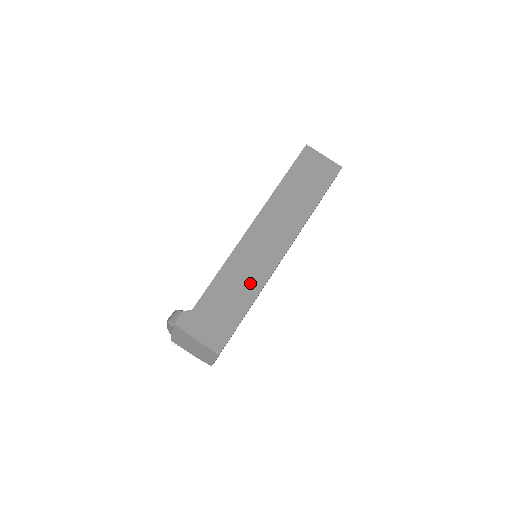
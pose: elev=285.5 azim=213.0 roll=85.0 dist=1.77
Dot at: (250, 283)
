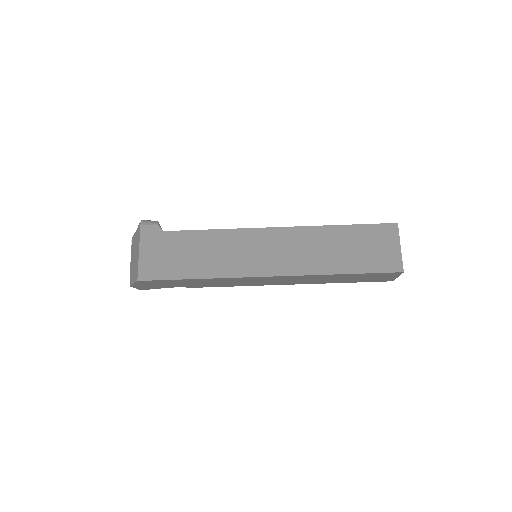
Dot at: (221, 263)
